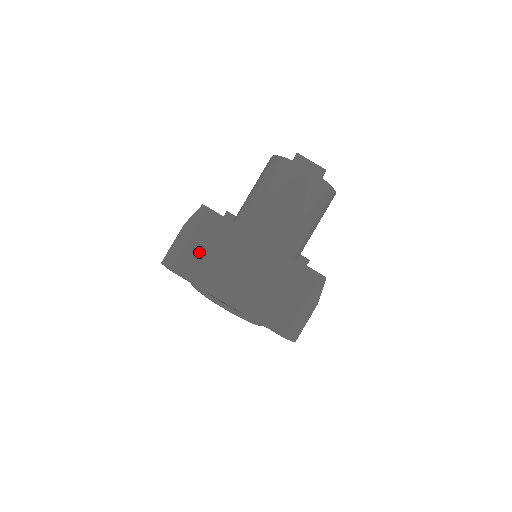
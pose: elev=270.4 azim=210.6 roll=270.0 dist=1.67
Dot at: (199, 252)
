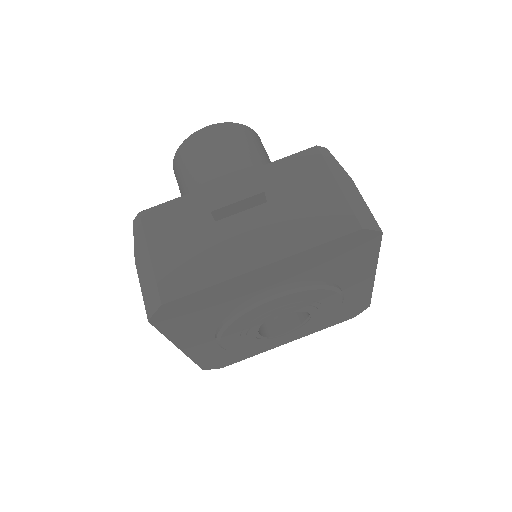
Dot at: (173, 255)
